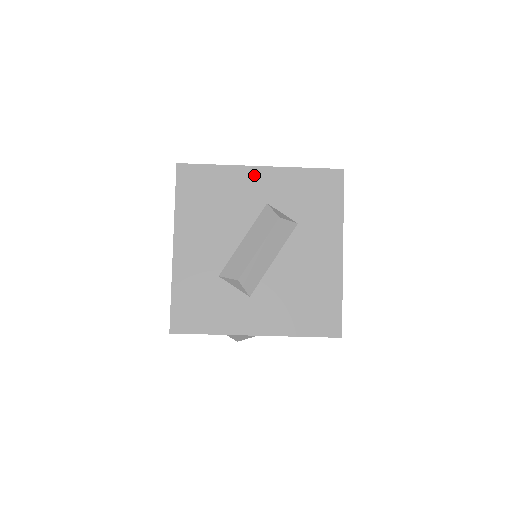
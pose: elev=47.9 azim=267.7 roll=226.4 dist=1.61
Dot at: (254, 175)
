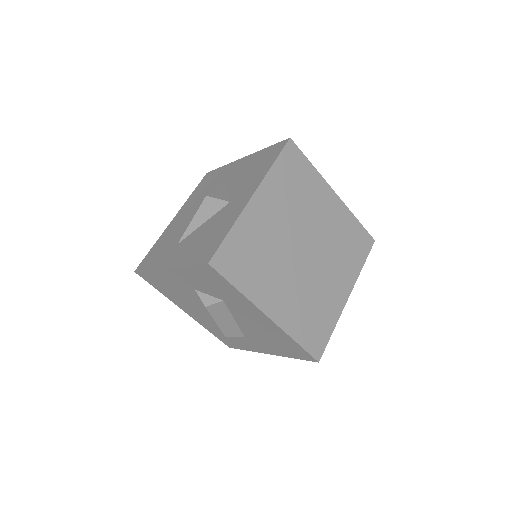
Dot at: (169, 274)
